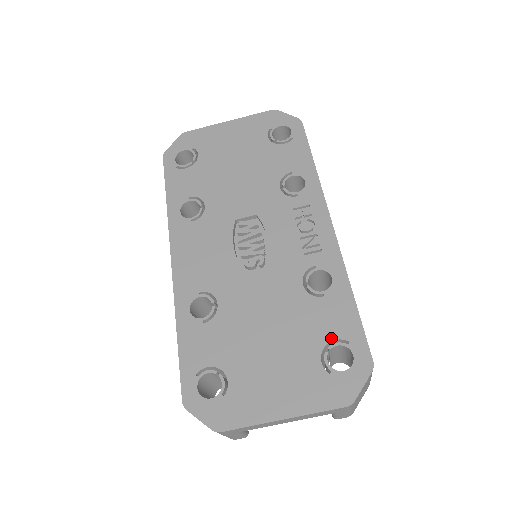
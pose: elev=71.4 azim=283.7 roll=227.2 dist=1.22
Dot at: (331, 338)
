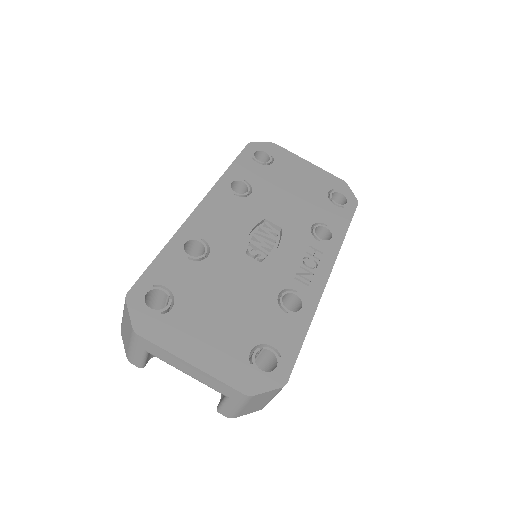
Dot at: (270, 343)
